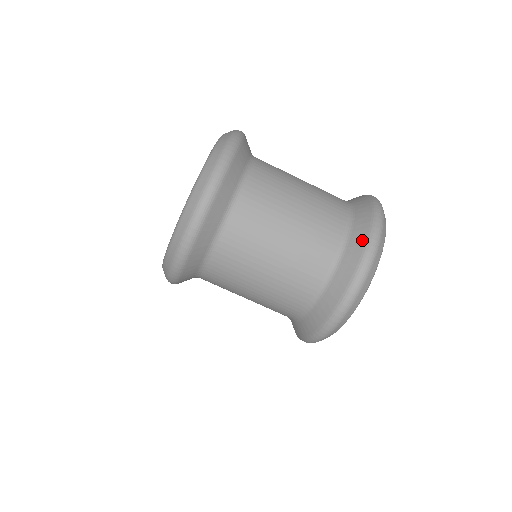
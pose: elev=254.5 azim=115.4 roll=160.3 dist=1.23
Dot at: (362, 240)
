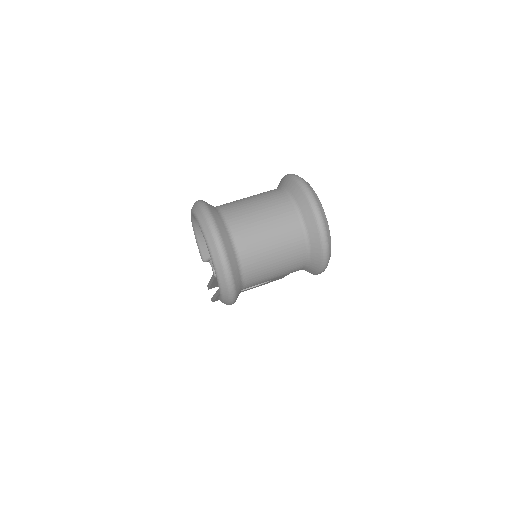
Dot at: (304, 200)
